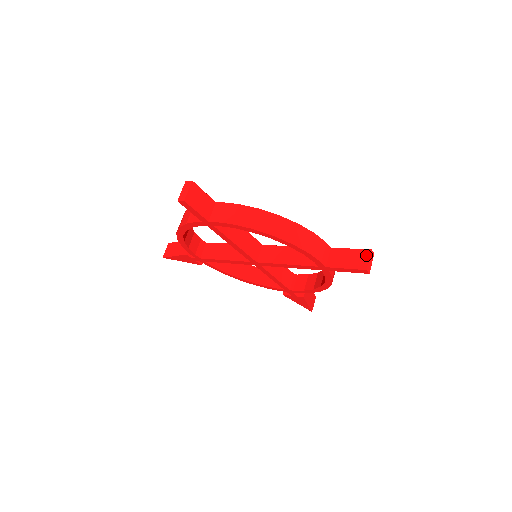
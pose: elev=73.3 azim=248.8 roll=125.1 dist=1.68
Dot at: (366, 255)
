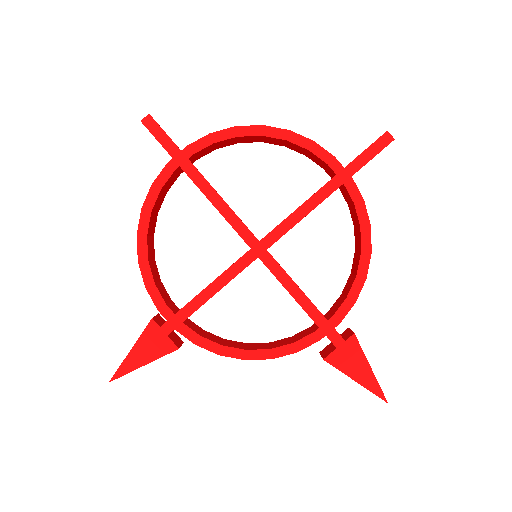
Dot at: occluded
